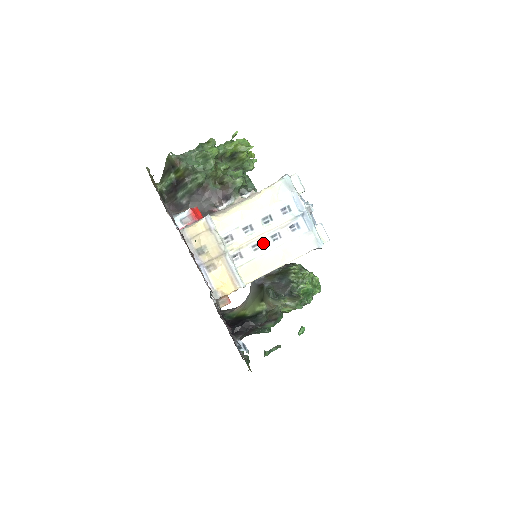
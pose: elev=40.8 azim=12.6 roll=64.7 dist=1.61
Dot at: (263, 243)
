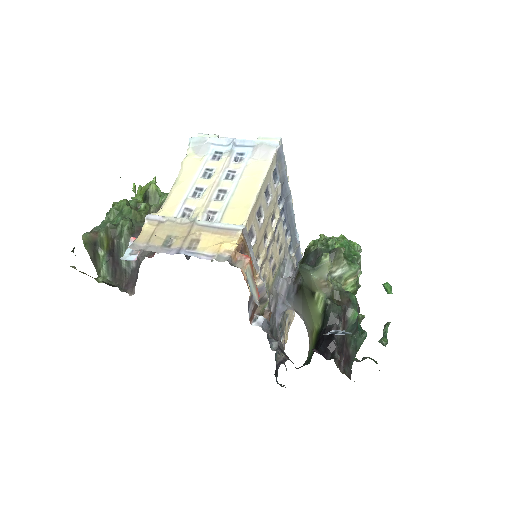
Dot at: (223, 188)
